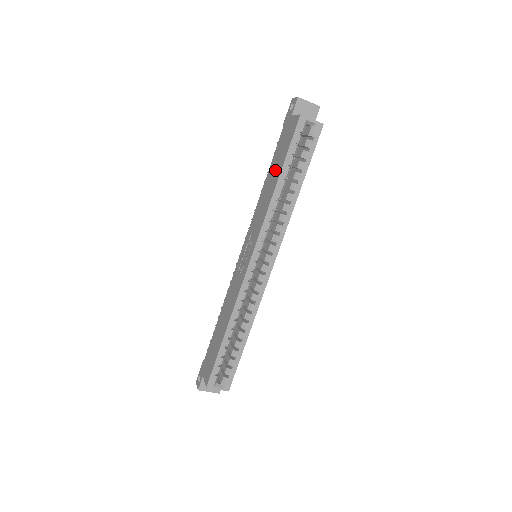
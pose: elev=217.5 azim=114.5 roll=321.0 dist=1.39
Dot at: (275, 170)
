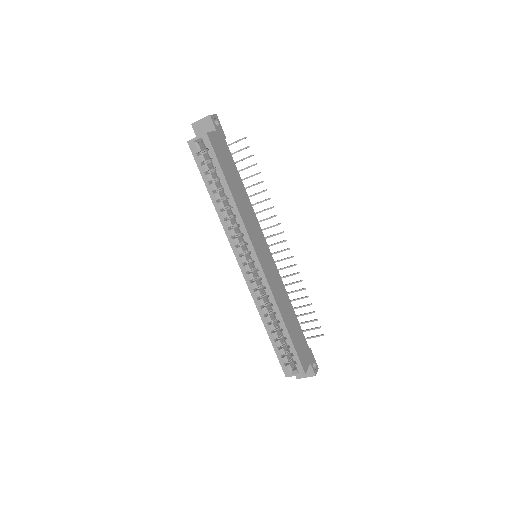
Dot at: occluded
